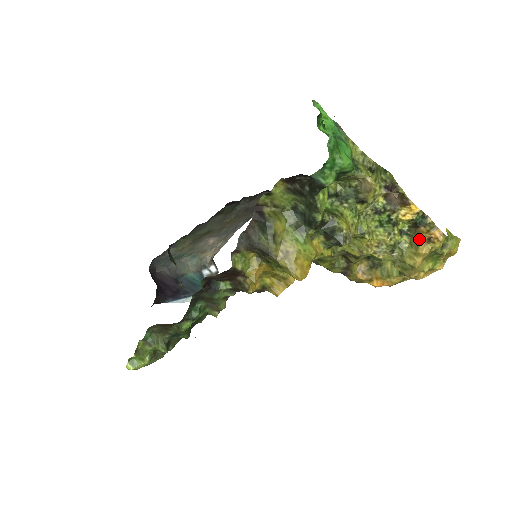
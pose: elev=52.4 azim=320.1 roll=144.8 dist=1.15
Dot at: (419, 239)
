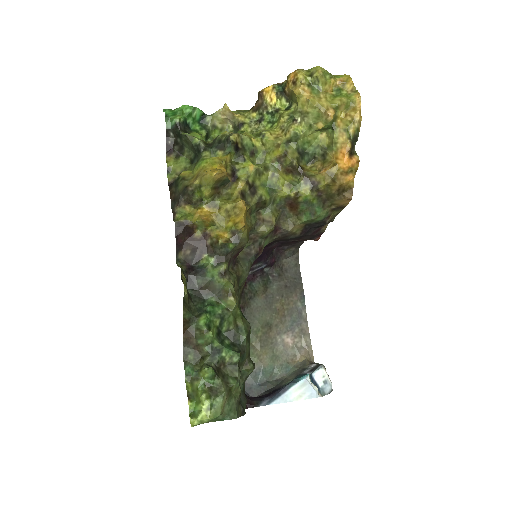
Dot at: (291, 92)
